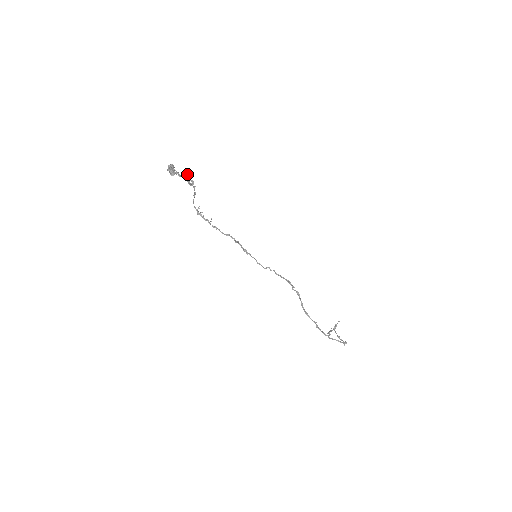
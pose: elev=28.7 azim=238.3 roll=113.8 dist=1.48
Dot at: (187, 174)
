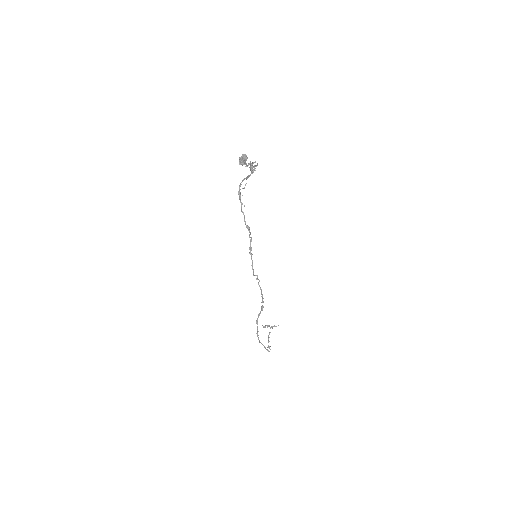
Dot at: (255, 161)
